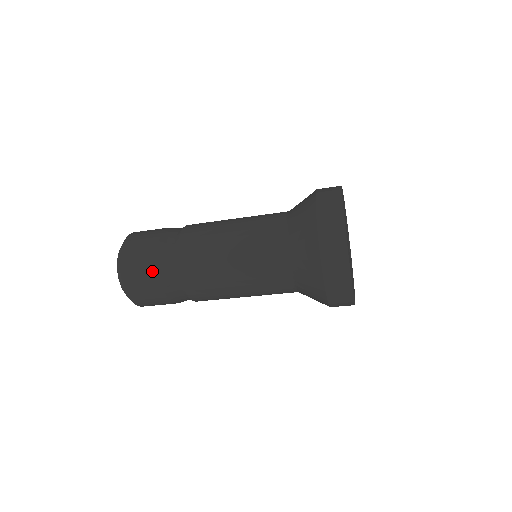
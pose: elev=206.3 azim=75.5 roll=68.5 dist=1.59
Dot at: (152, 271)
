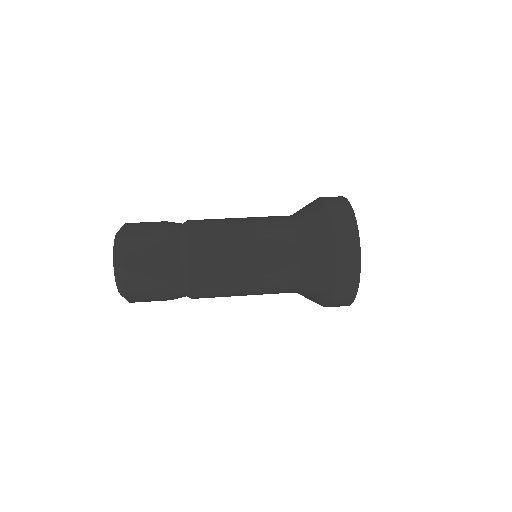
Dot at: occluded
